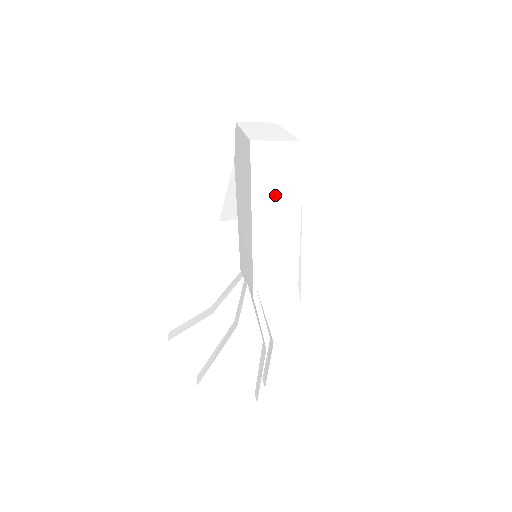
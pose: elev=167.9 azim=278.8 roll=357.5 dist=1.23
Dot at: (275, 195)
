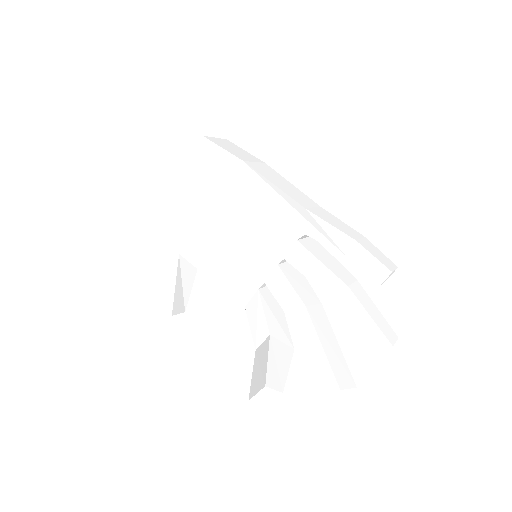
Dot at: (250, 159)
